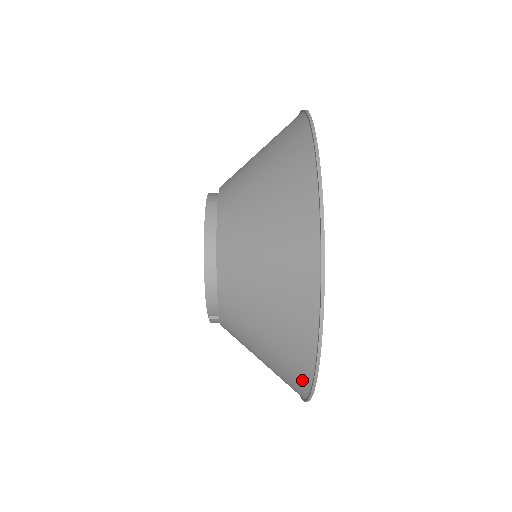
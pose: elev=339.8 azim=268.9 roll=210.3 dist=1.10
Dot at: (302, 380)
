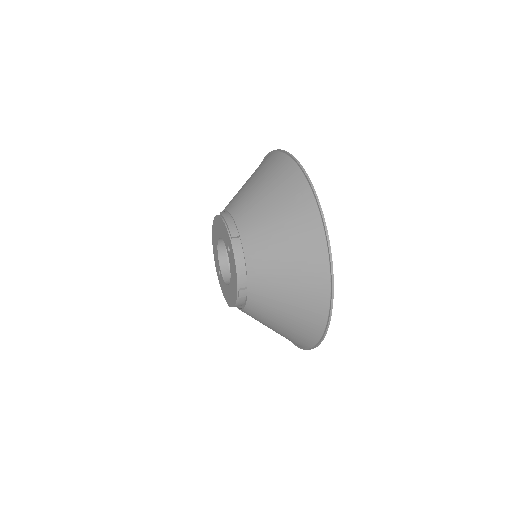
Dot at: (323, 293)
